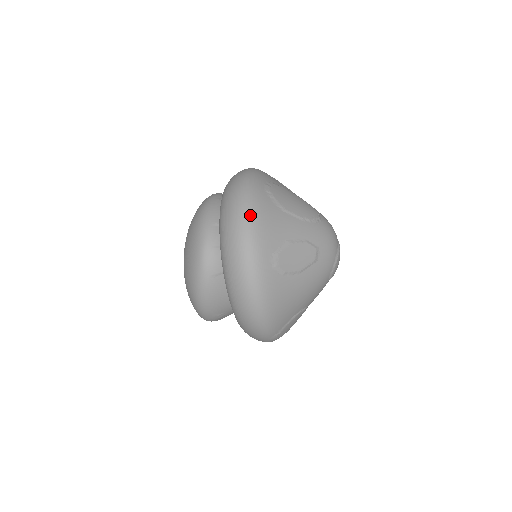
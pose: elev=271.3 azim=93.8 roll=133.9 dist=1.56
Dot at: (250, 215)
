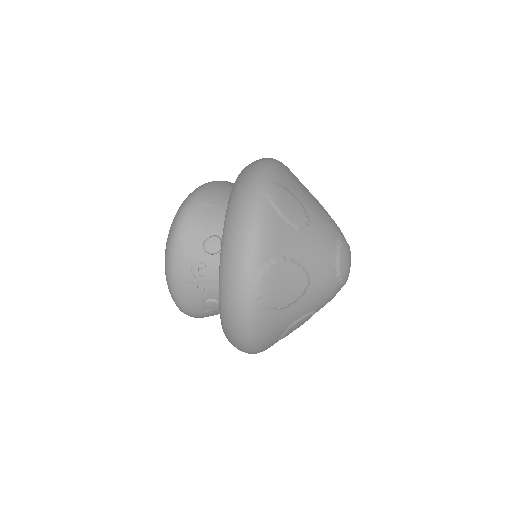
Dot at: occluded
